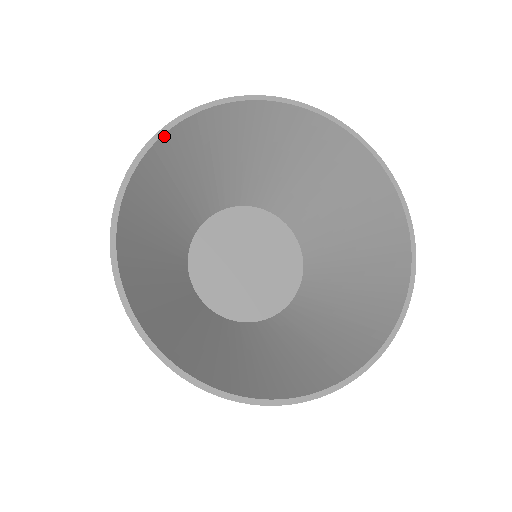
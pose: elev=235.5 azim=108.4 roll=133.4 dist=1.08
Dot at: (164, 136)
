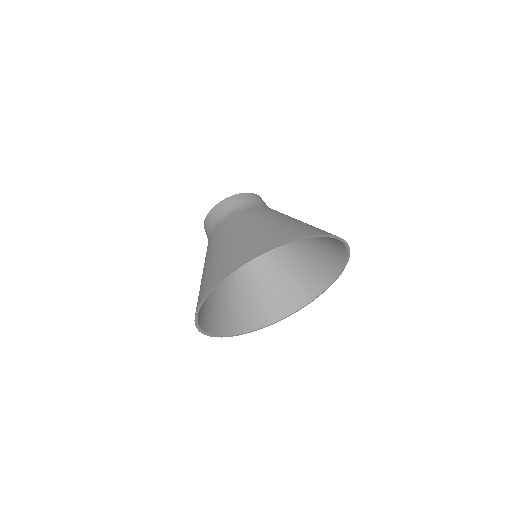
Dot at: (289, 242)
